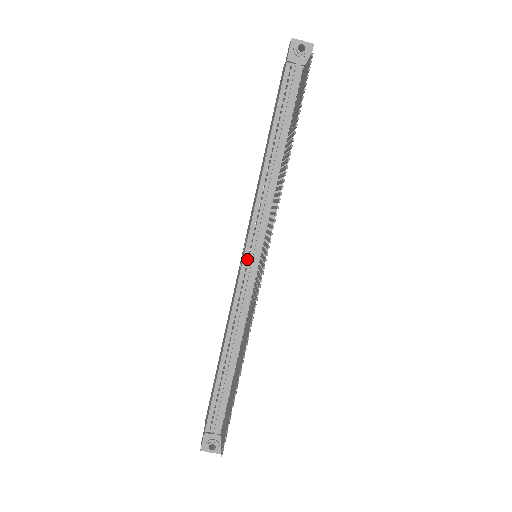
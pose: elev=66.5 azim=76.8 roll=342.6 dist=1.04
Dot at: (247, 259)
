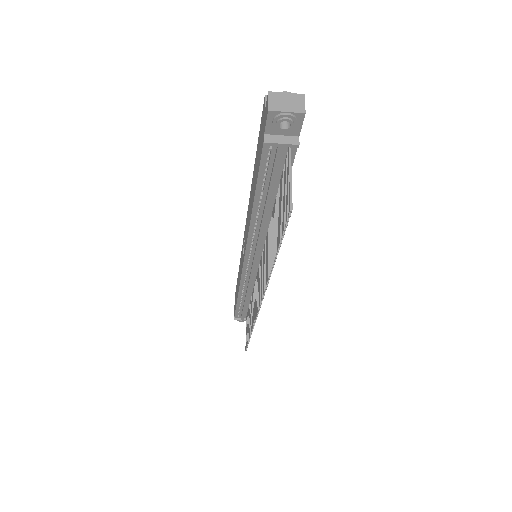
Dot at: occluded
